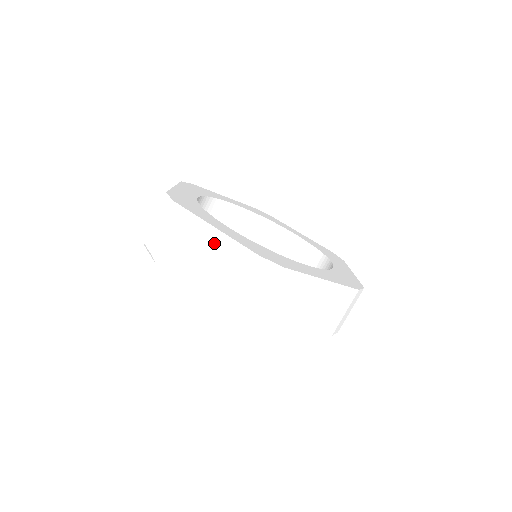
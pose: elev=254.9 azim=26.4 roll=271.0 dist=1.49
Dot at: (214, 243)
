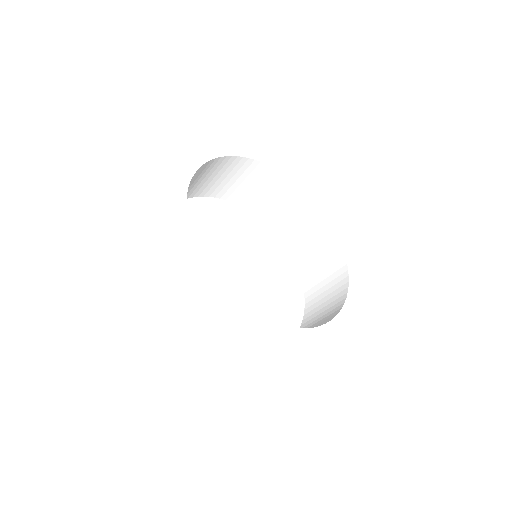
Dot at: (143, 208)
